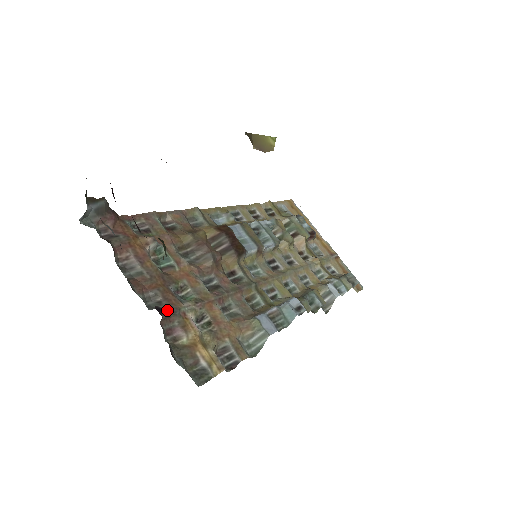
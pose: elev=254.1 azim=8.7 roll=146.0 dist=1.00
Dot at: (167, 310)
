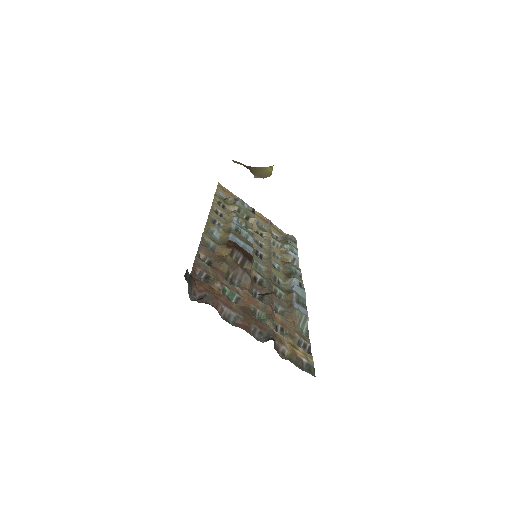
Dot at: occluded
